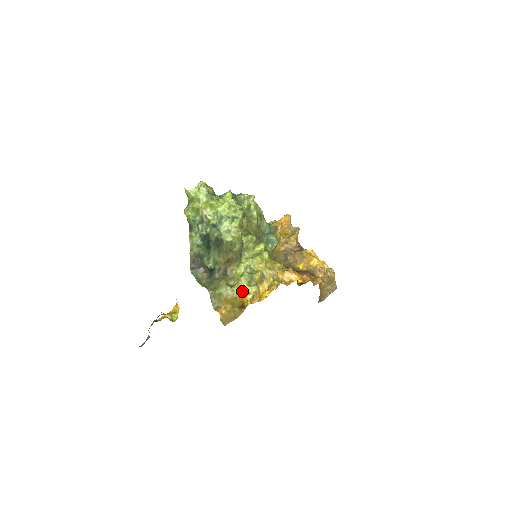
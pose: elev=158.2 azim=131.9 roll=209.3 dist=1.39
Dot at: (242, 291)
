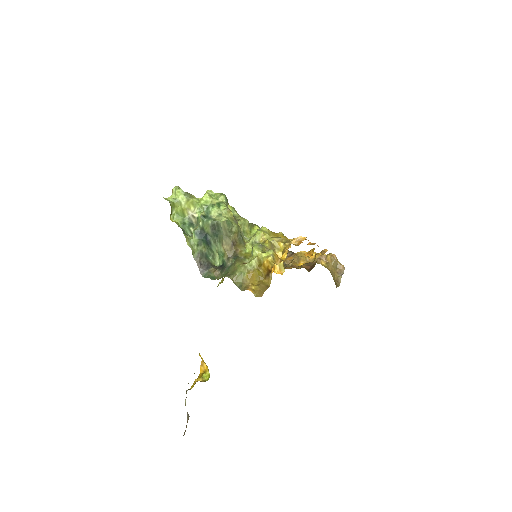
Dot at: (260, 260)
